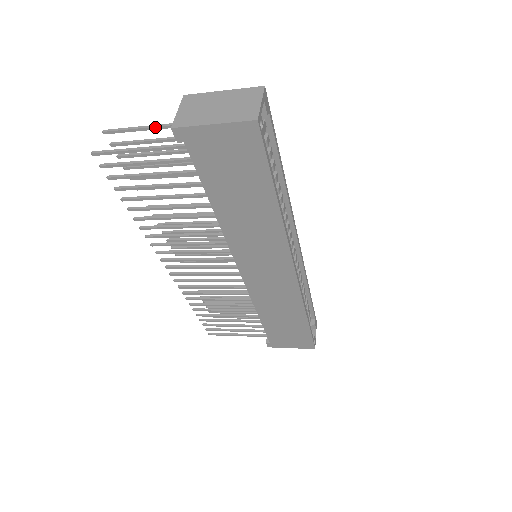
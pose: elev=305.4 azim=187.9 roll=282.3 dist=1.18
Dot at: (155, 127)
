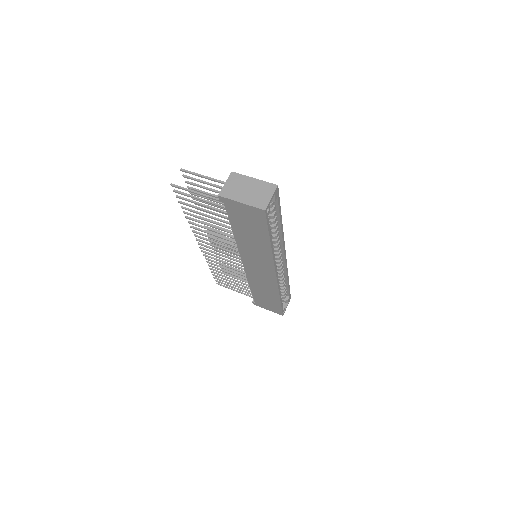
Dot at: (211, 179)
